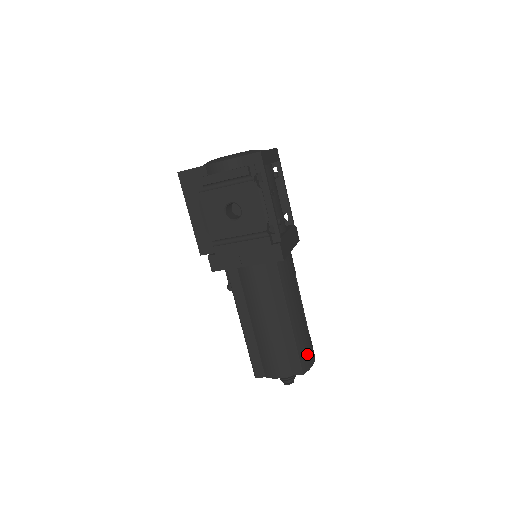
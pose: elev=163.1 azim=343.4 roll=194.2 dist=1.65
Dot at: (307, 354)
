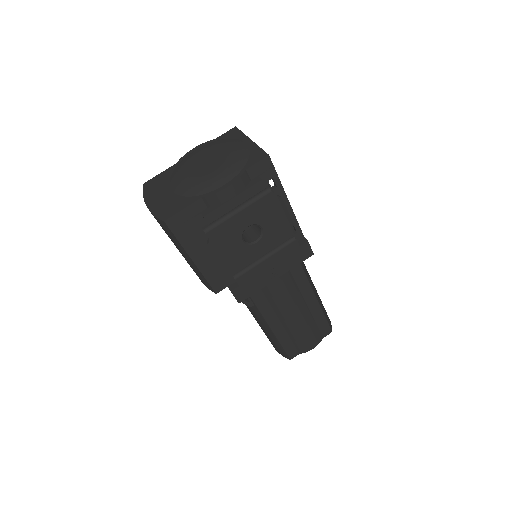
Dot at: (326, 313)
